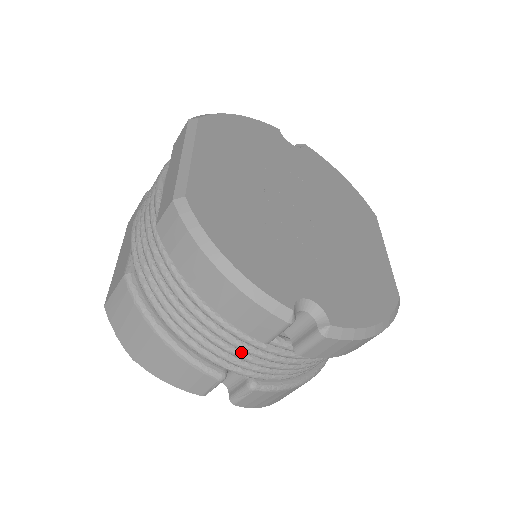
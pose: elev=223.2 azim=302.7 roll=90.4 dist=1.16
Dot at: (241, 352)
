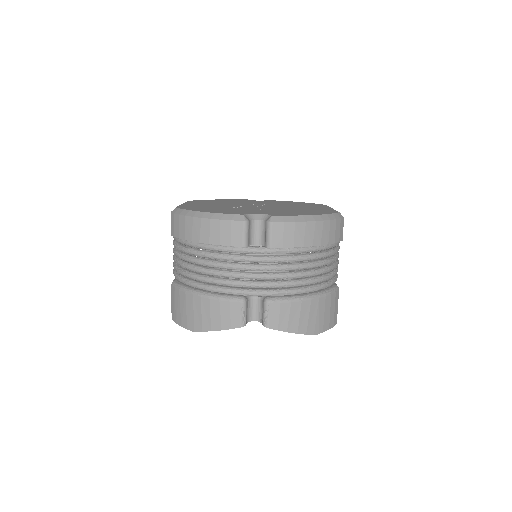
Dot at: (242, 272)
